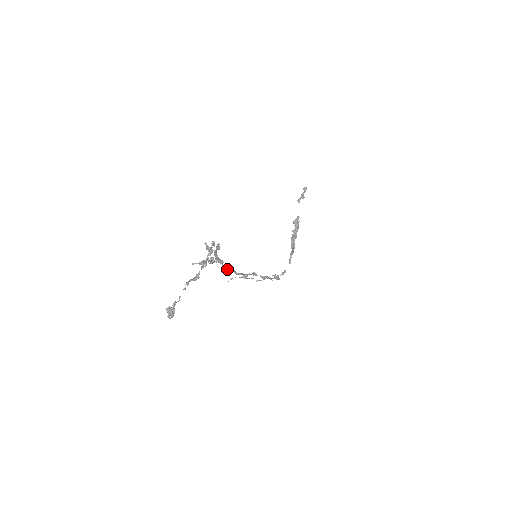
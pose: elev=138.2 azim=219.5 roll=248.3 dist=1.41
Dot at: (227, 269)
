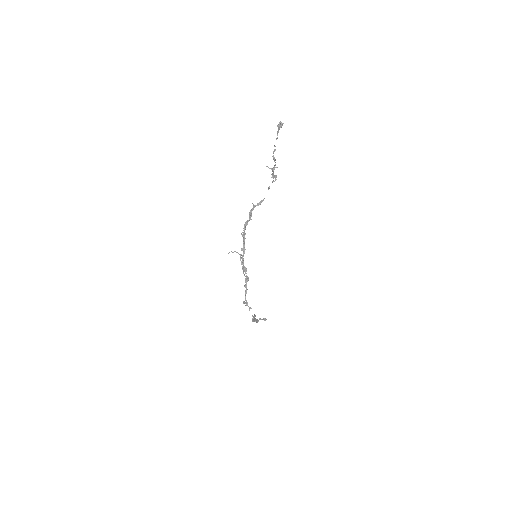
Dot at: (244, 233)
